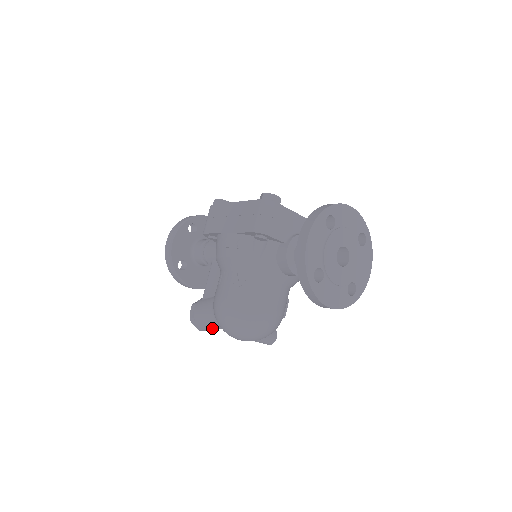
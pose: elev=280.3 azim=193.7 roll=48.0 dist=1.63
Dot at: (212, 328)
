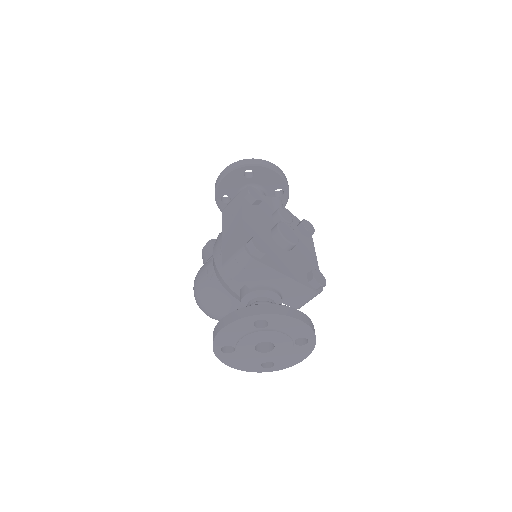
Dot at: occluded
